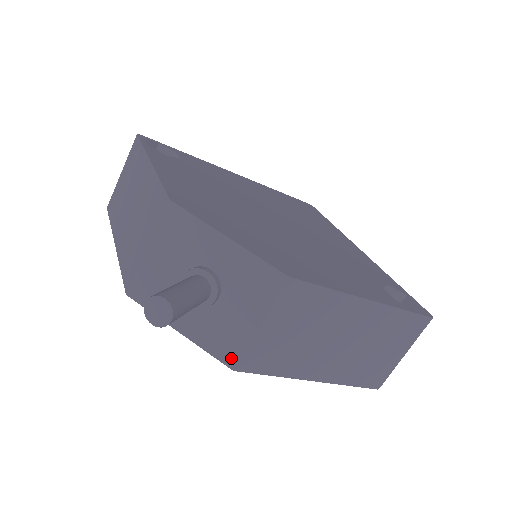
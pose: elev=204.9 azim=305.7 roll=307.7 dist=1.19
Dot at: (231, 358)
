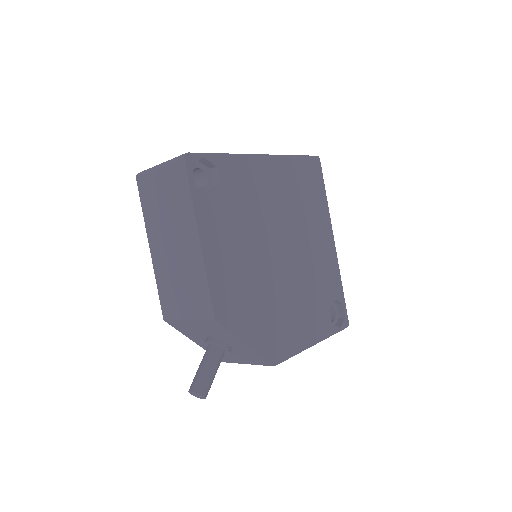
Dot at: (223, 360)
